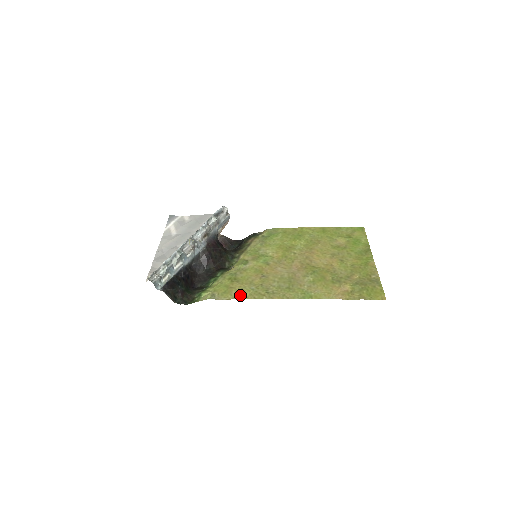
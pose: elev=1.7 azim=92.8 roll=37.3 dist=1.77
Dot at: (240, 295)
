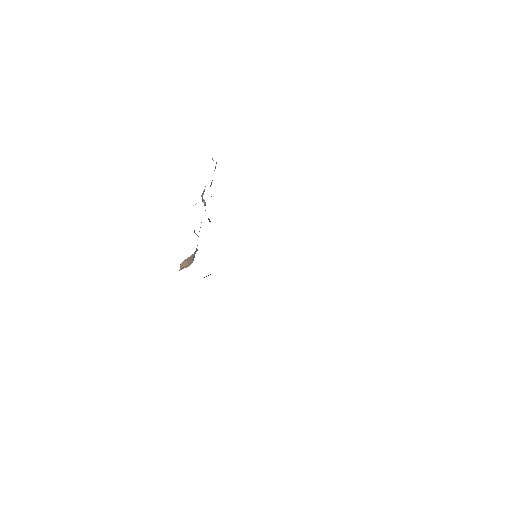
Dot at: occluded
